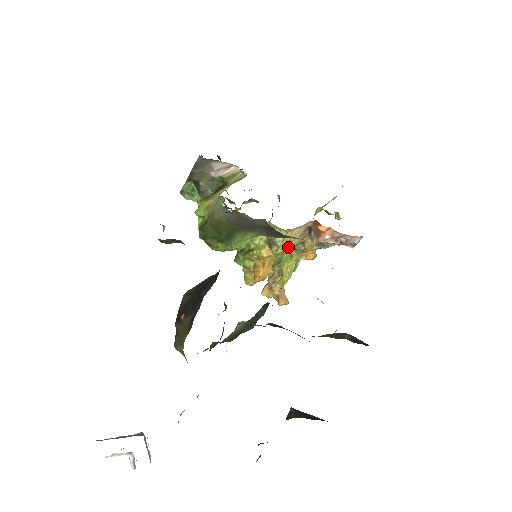
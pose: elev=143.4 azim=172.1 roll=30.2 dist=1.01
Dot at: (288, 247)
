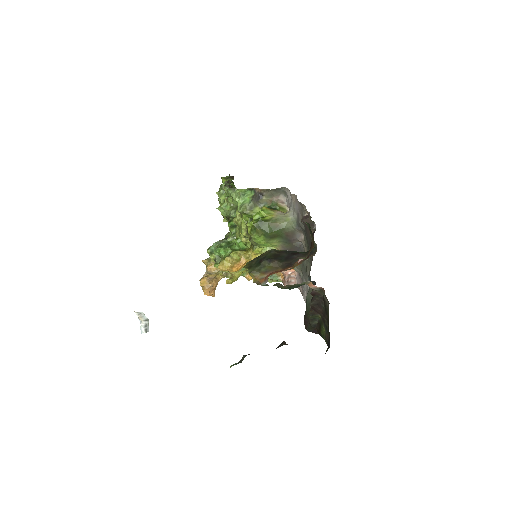
Dot at: occluded
